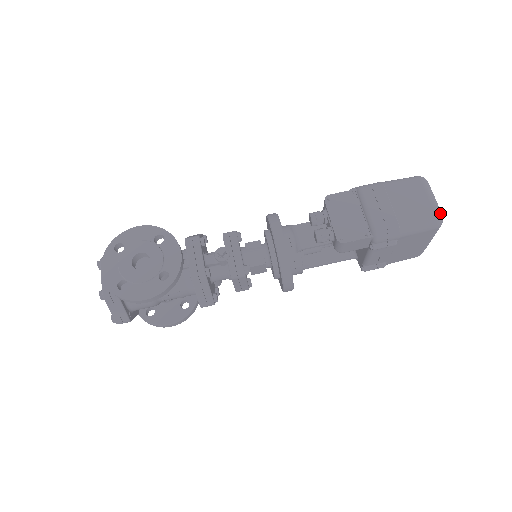
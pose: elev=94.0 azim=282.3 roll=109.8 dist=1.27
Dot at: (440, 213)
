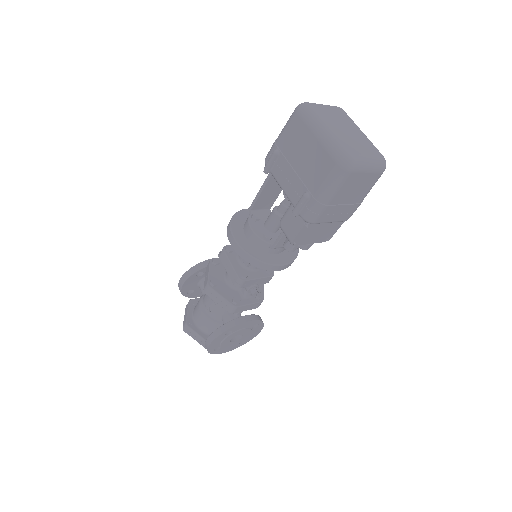
Dot at: (383, 166)
